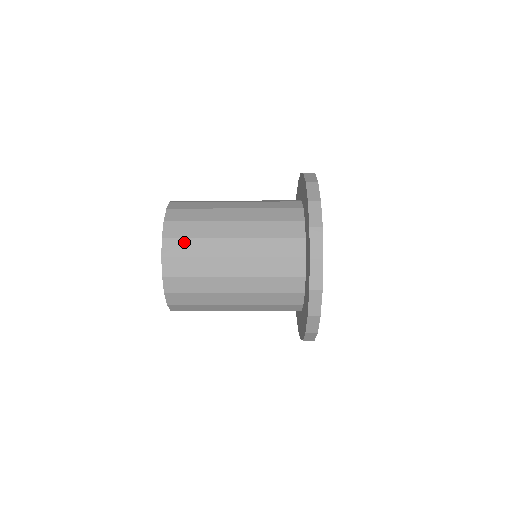
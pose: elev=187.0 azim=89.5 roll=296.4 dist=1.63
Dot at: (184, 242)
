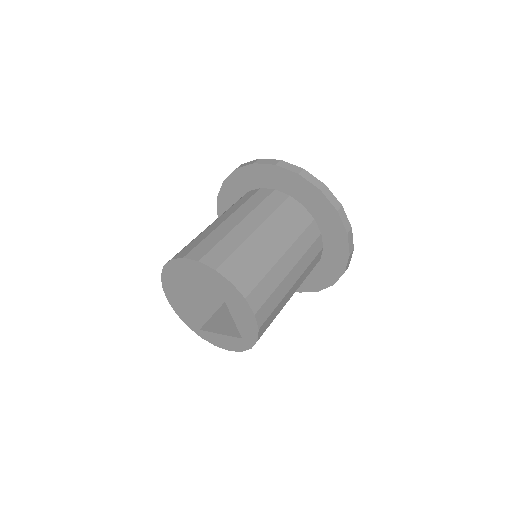
Dot at: (248, 272)
